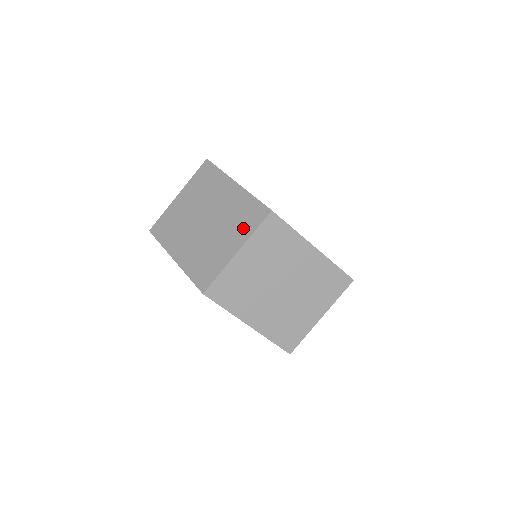
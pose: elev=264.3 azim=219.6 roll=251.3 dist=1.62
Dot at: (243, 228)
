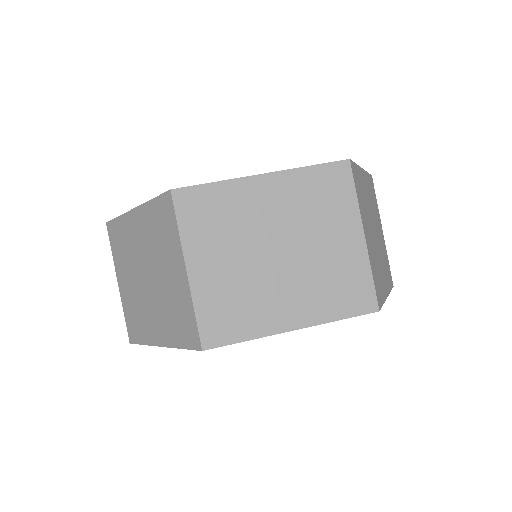
Dot at: (340, 207)
